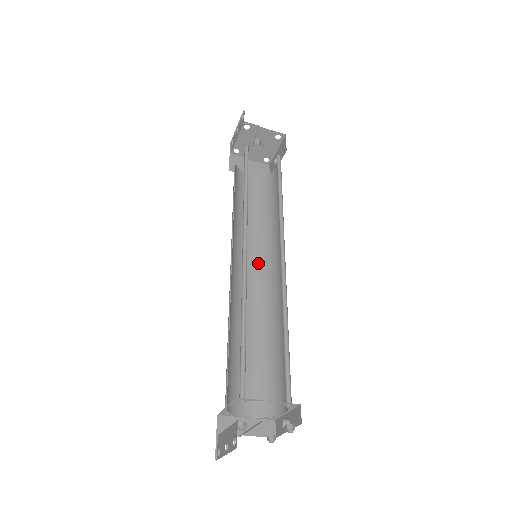
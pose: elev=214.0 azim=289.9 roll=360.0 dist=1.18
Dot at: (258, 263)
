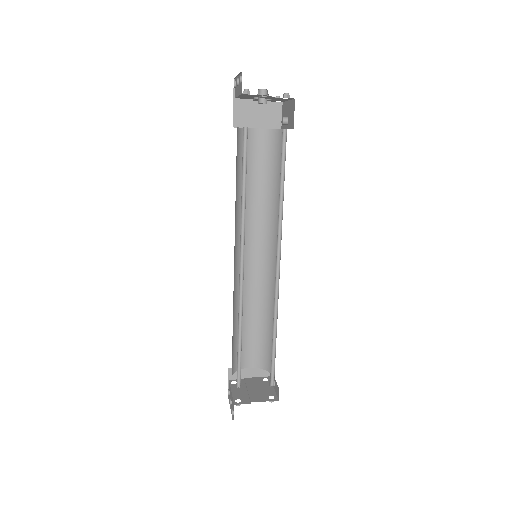
Dot at: (262, 244)
